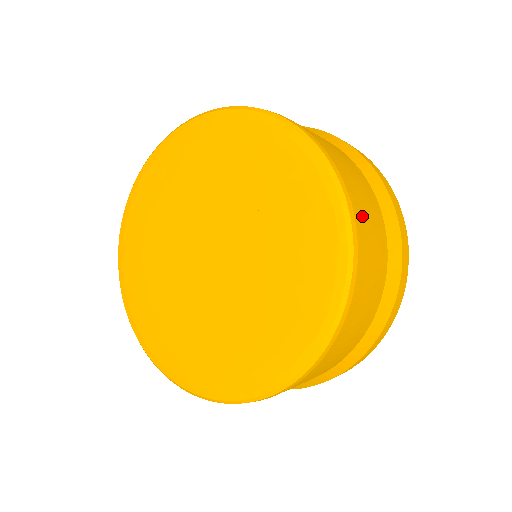
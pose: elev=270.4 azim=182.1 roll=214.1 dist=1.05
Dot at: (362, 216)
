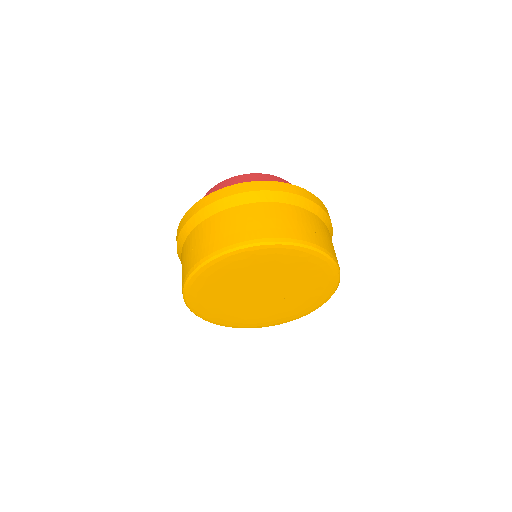
Dot at: occluded
